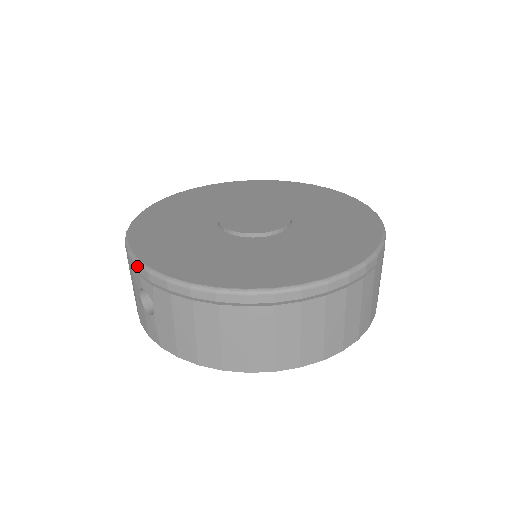
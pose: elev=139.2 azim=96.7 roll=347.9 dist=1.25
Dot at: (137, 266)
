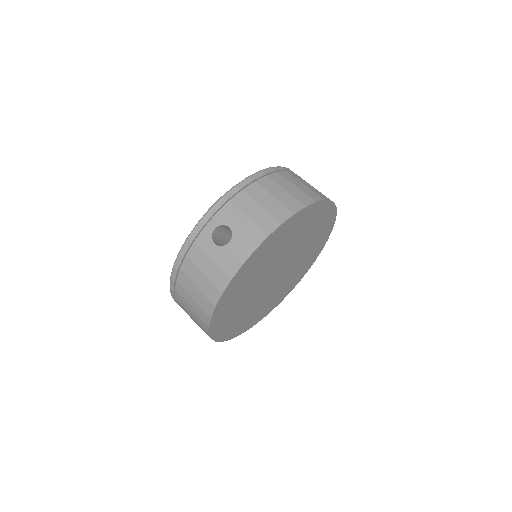
Dot at: (200, 223)
